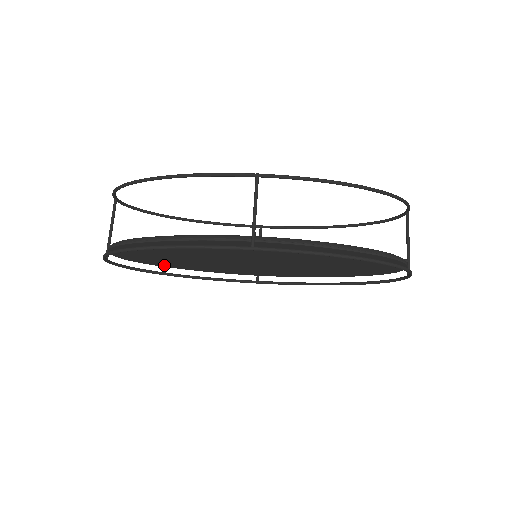
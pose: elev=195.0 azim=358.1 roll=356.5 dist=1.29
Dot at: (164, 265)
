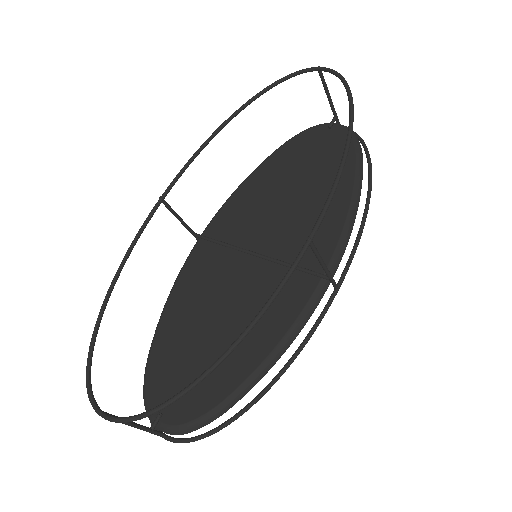
Dot at: occluded
